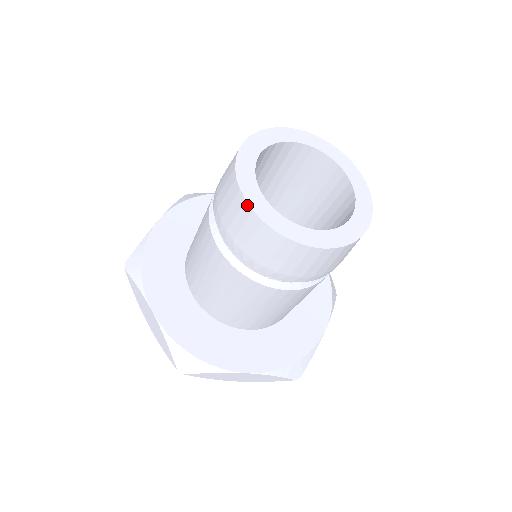
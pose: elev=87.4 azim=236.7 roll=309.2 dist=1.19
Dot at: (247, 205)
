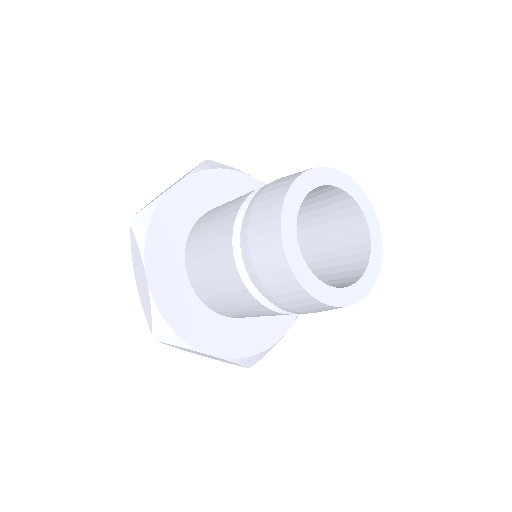
Dot at: (282, 248)
